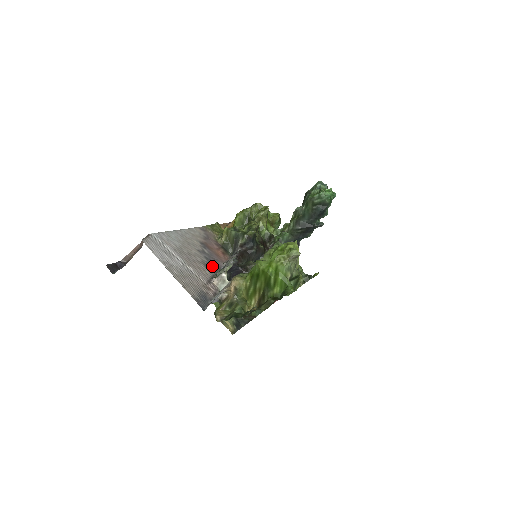
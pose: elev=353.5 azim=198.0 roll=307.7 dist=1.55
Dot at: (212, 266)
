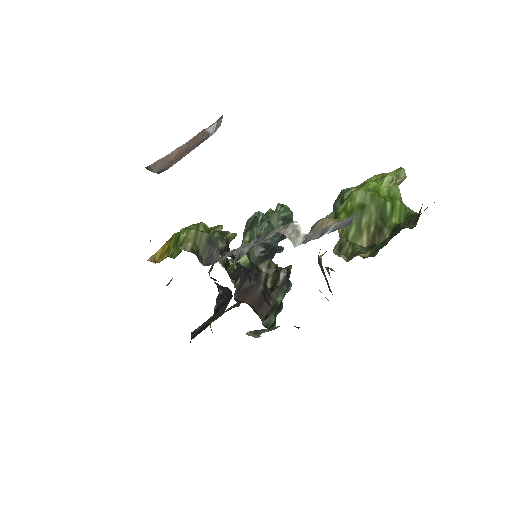
Dot at: occluded
